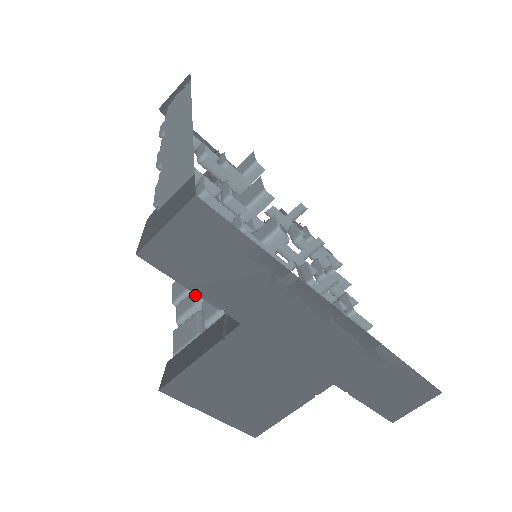
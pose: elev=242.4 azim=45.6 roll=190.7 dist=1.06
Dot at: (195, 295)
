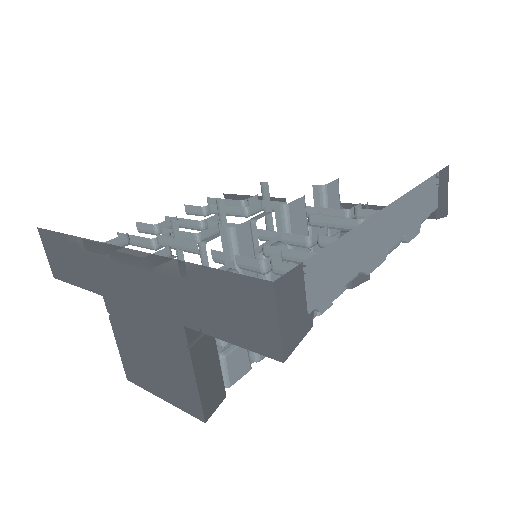
Dot at: occluded
